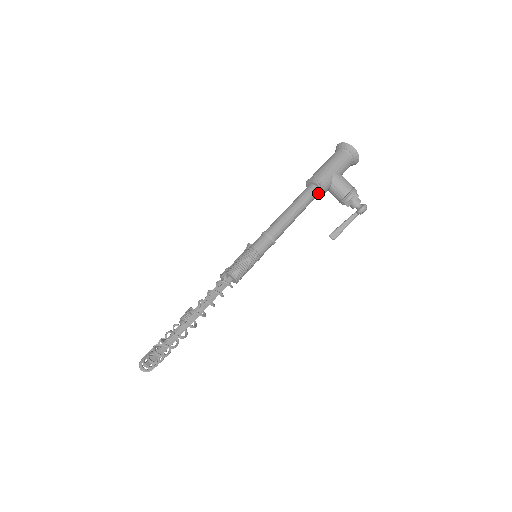
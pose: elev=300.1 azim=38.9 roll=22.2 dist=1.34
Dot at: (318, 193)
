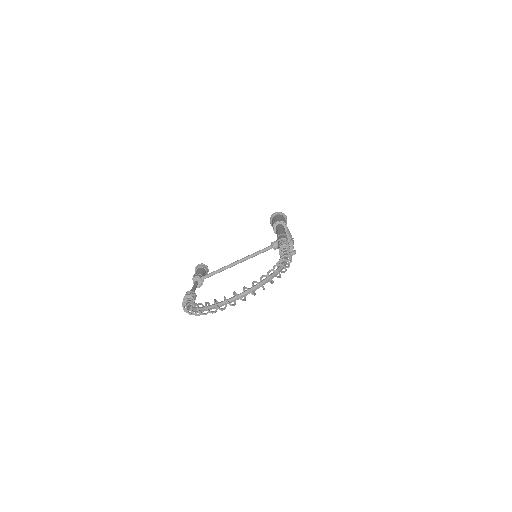
Dot at: occluded
